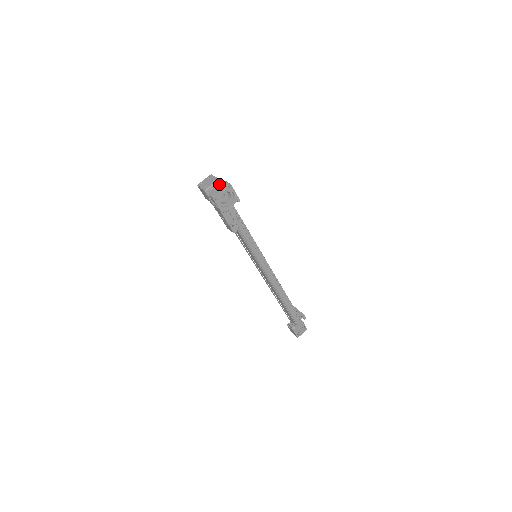
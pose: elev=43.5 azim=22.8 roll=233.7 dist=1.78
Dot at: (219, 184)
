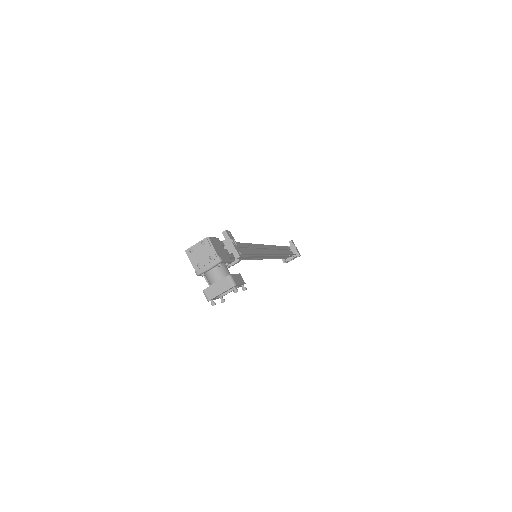
Dot at: (219, 266)
